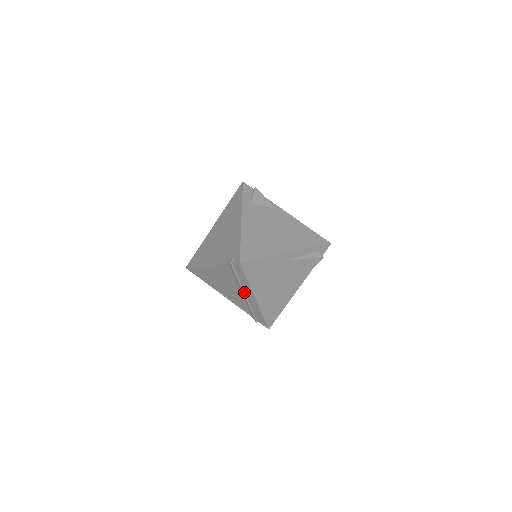
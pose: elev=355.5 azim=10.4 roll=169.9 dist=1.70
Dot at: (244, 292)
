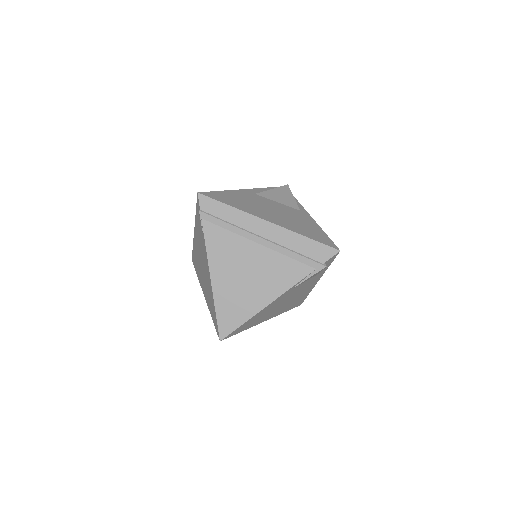
Dot at: (256, 235)
